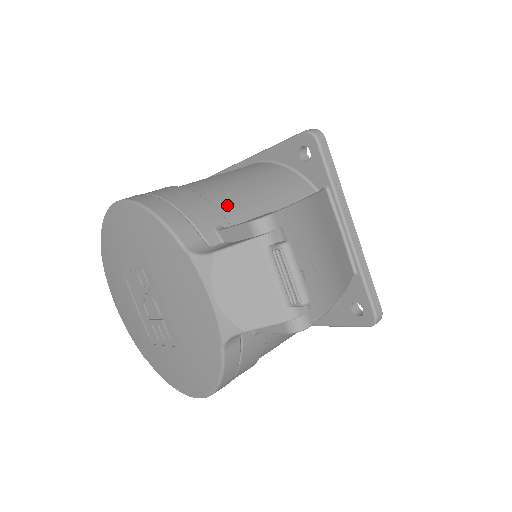
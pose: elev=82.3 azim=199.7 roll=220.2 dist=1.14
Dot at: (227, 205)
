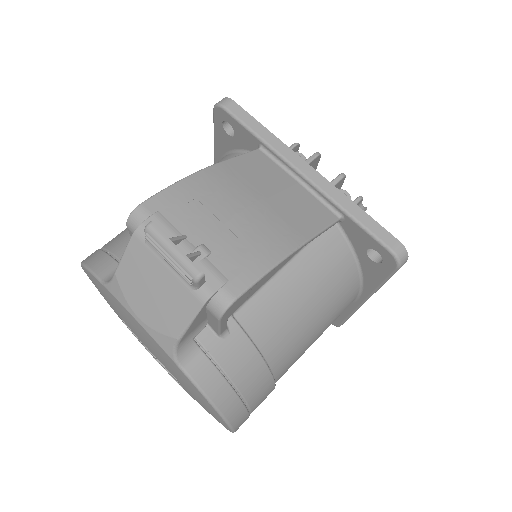
Dot at: occluded
